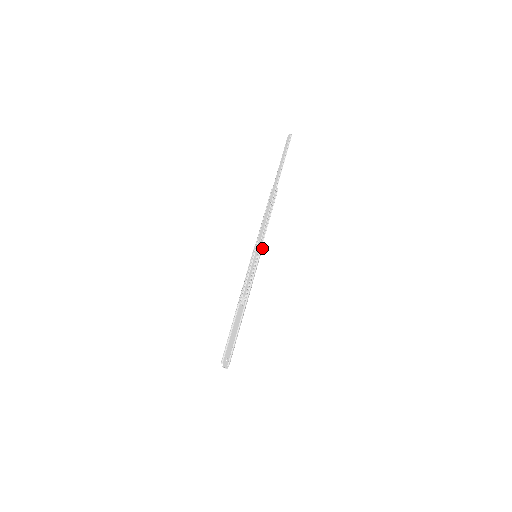
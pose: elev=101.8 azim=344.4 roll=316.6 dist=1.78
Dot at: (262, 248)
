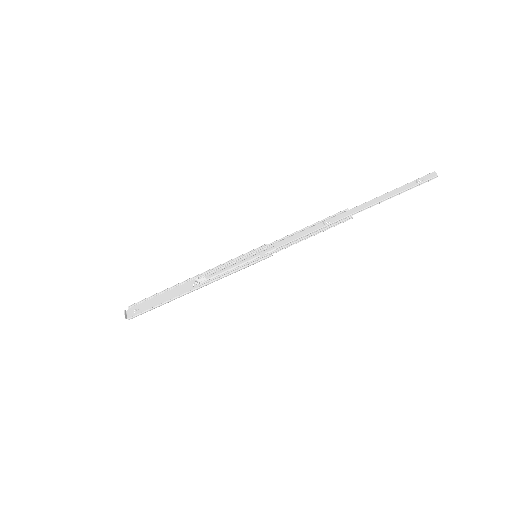
Dot at: occluded
